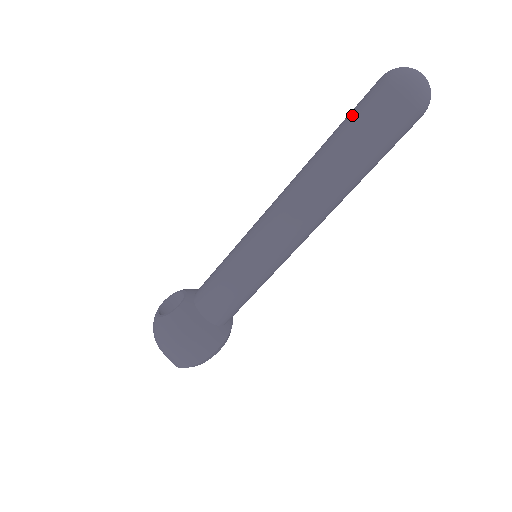
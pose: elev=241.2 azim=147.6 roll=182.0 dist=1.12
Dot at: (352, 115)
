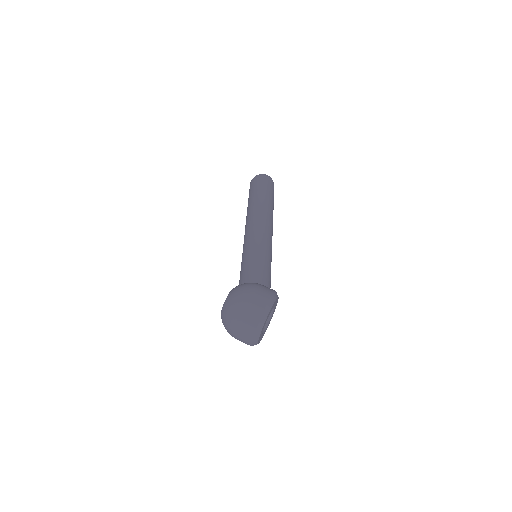
Dot at: (249, 193)
